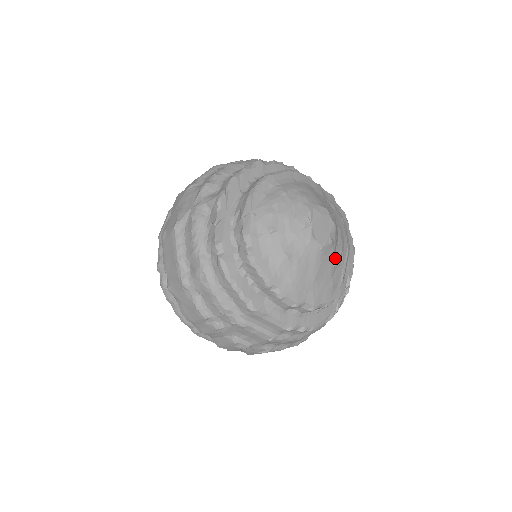
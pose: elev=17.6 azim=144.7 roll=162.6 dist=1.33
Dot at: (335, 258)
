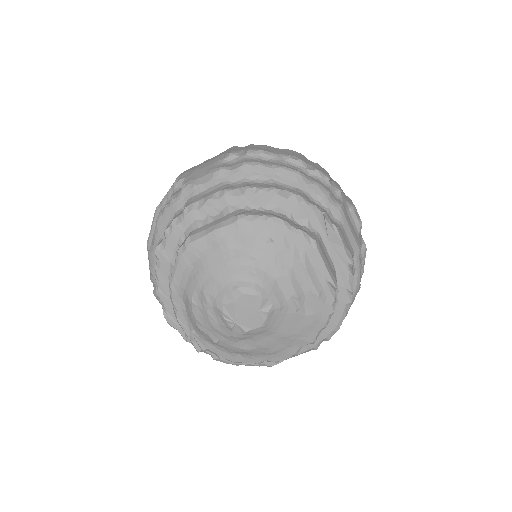
Dot at: (291, 302)
